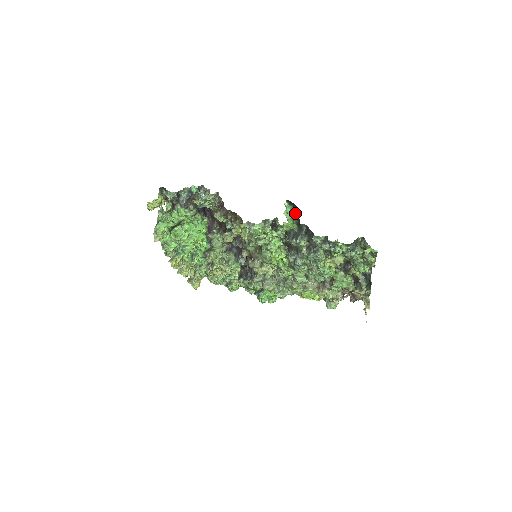
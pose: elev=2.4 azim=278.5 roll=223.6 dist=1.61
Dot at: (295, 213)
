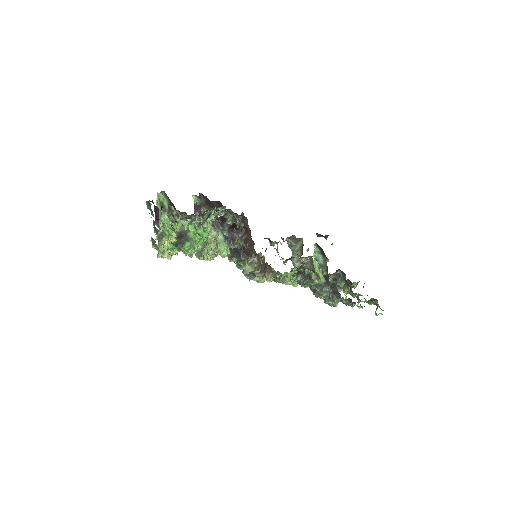
Dot at: (322, 261)
